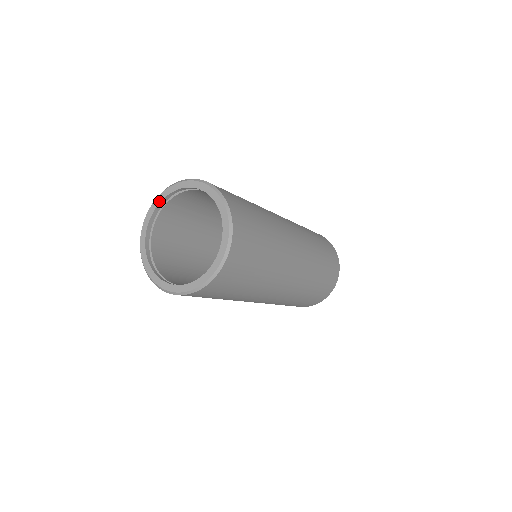
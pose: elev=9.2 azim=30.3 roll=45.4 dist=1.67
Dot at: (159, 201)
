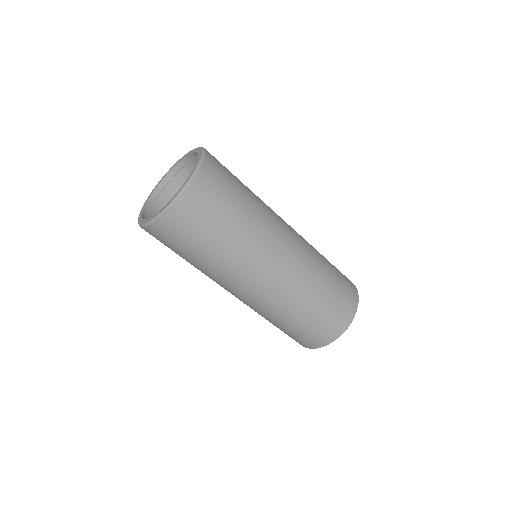
Dot at: (142, 212)
